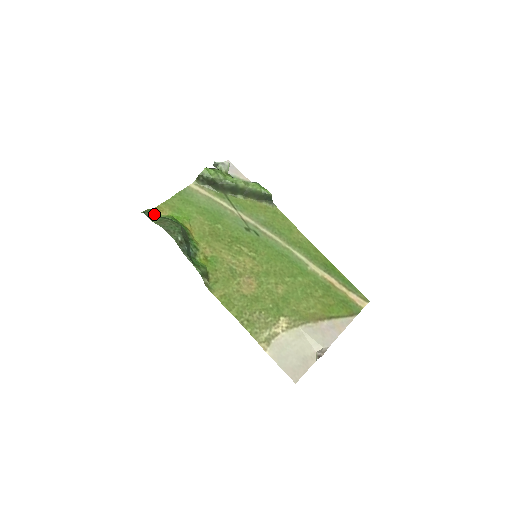
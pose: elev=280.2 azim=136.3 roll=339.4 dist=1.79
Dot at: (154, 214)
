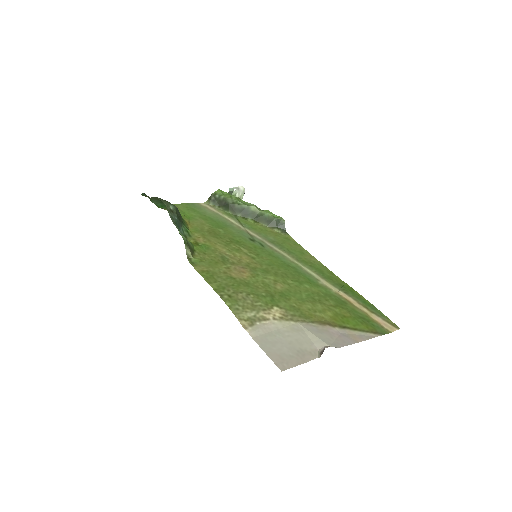
Dot at: occluded
